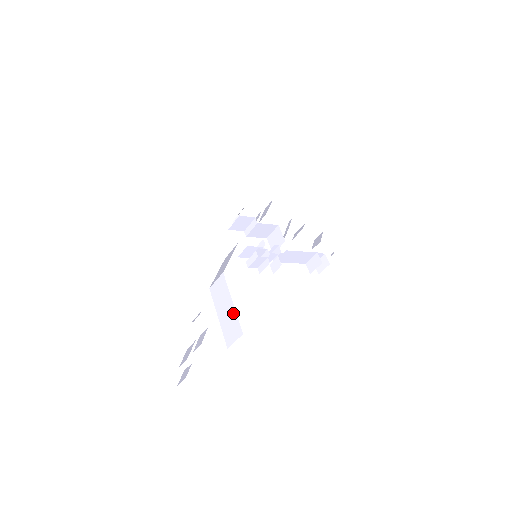
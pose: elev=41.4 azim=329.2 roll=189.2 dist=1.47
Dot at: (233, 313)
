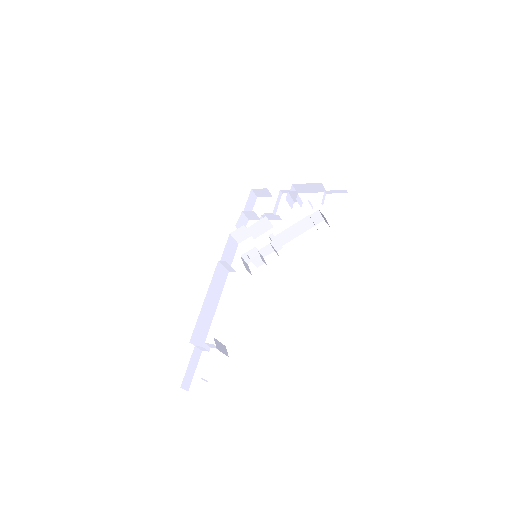
Dot at: occluded
